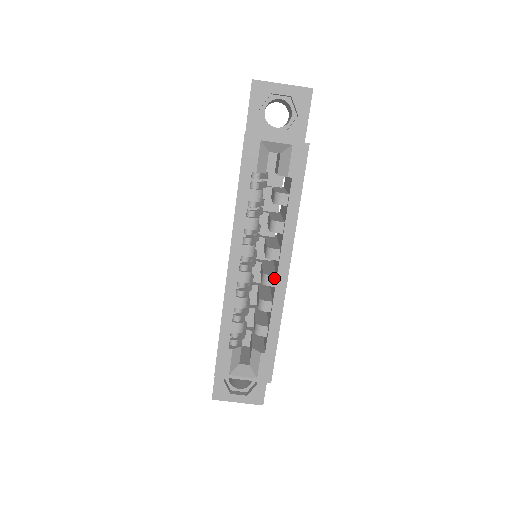
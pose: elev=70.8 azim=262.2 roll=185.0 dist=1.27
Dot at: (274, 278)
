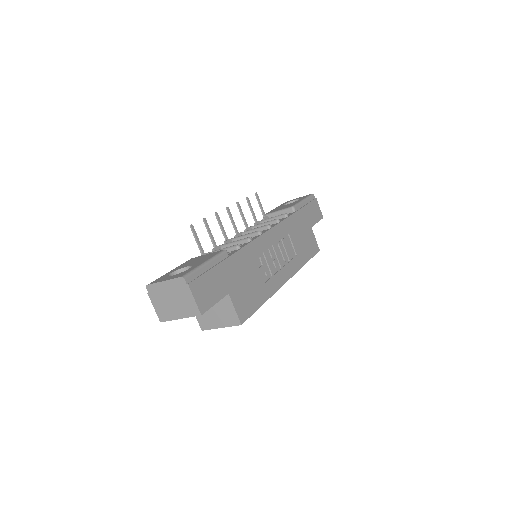
Dot at: occluded
